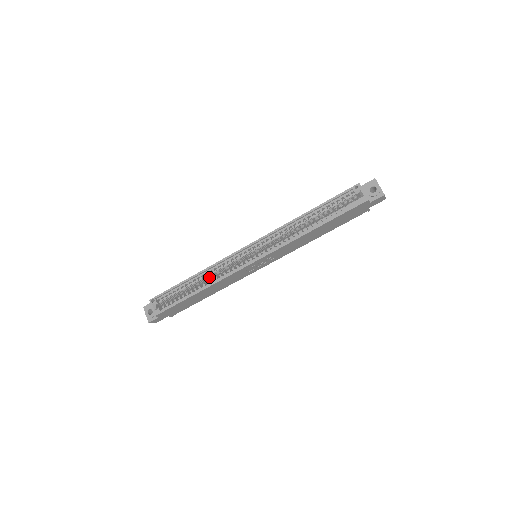
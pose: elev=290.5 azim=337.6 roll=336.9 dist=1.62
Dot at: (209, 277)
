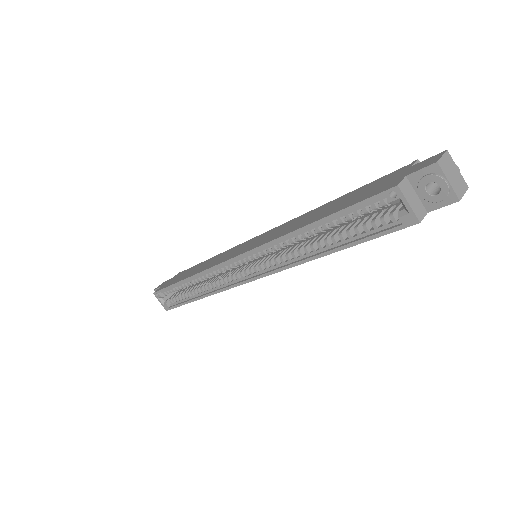
Dot at: (205, 279)
